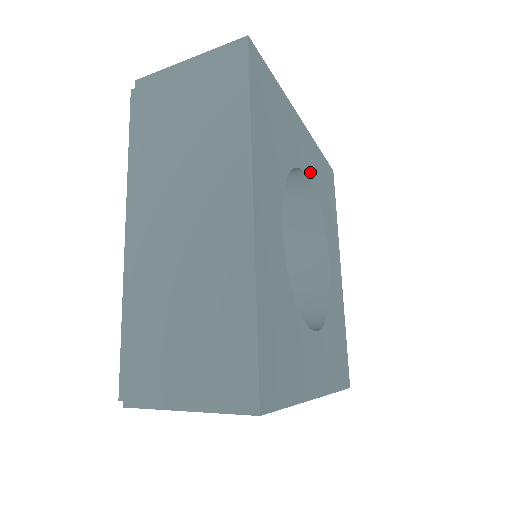
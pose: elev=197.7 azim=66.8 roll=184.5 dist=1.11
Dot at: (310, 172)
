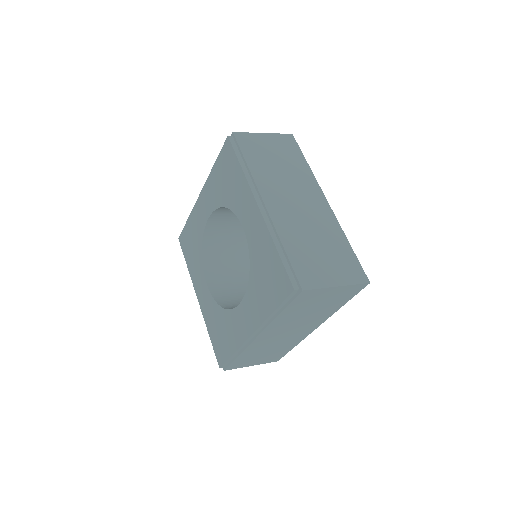
Dot at: occluded
